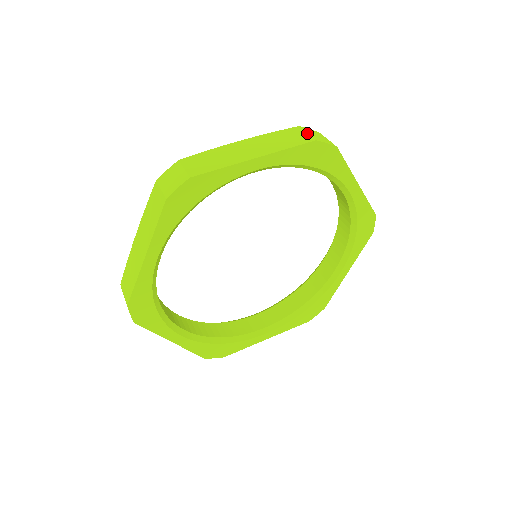
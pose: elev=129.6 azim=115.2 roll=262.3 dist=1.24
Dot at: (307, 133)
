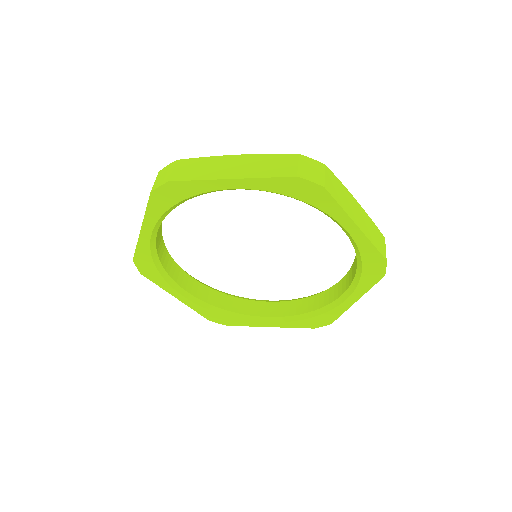
Dot at: (297, 165)
